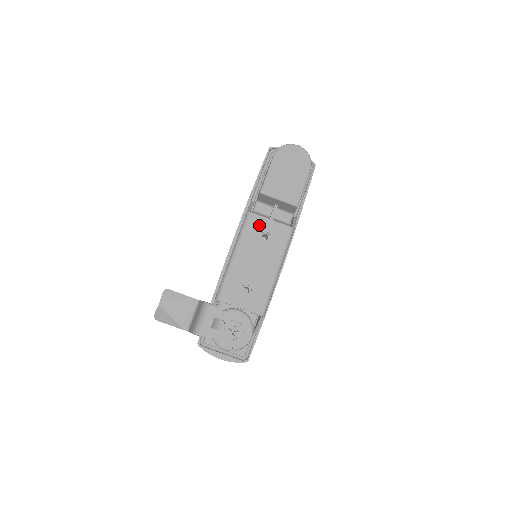
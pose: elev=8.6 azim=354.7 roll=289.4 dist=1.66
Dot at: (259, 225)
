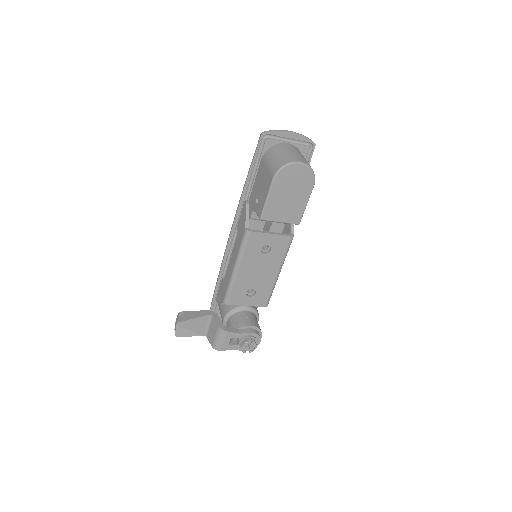
Dot at: (259, 241)
